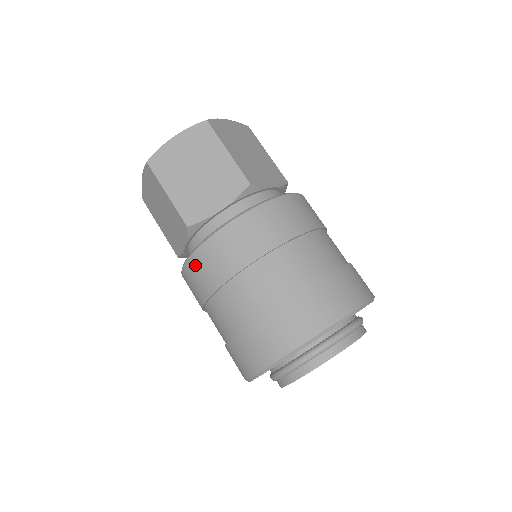
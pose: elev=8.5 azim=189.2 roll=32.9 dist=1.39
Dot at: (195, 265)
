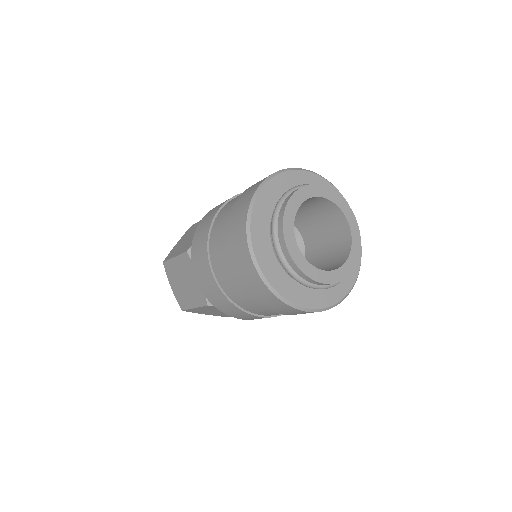
Dot at: (195, 257)
